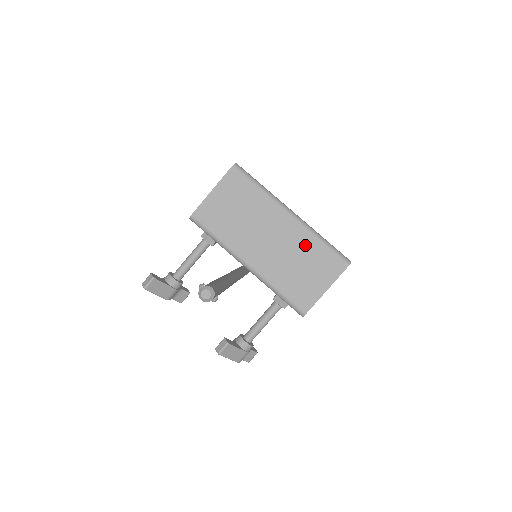
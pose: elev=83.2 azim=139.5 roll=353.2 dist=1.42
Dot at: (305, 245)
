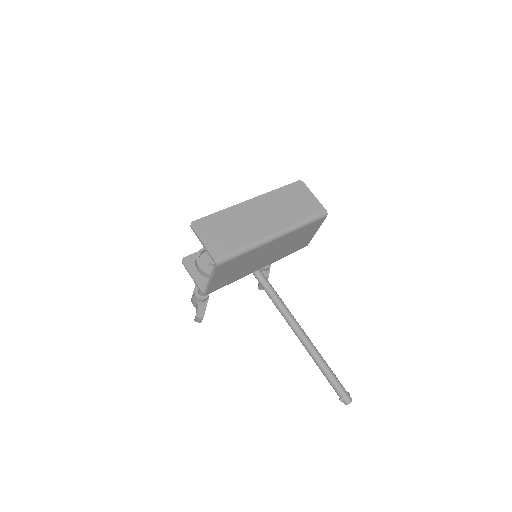
Dot at: (294, 236)
